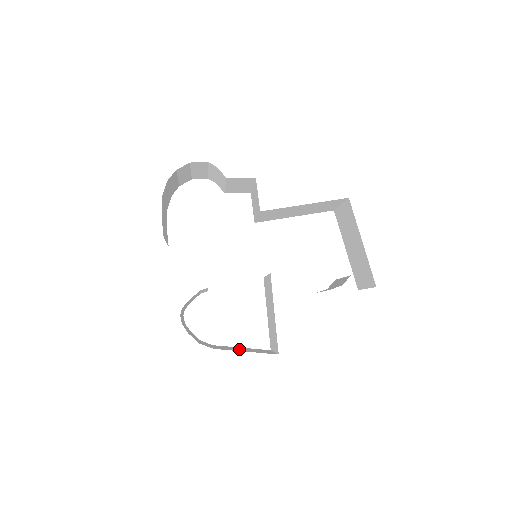
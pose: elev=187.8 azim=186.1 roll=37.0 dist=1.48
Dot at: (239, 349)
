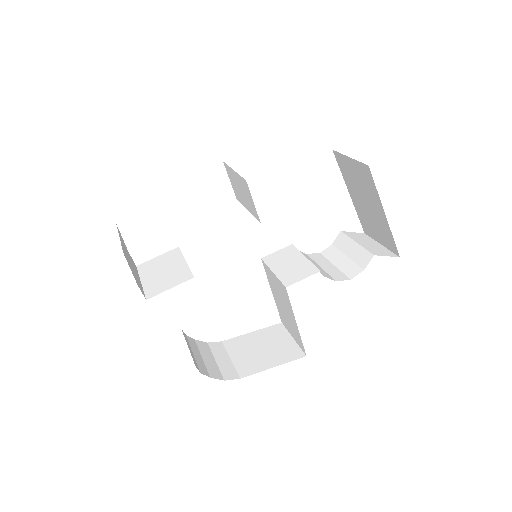
Dot at: (259, 353)
